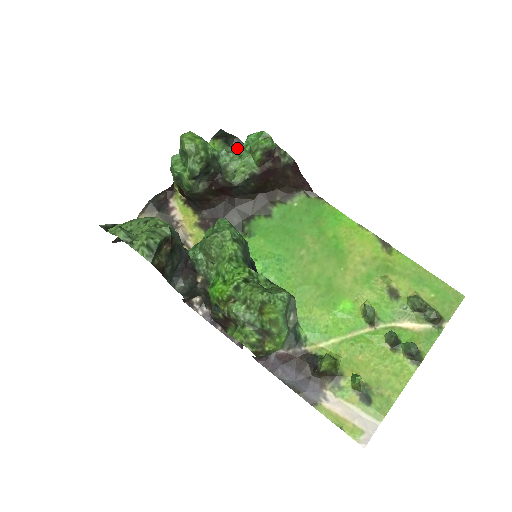
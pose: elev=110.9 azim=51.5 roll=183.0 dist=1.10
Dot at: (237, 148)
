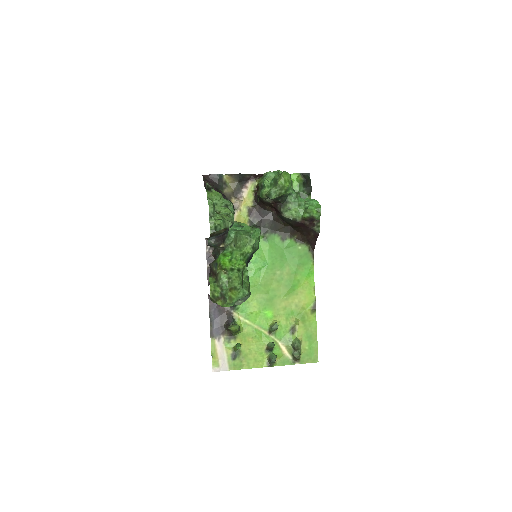
Dot at: (306, 192)
